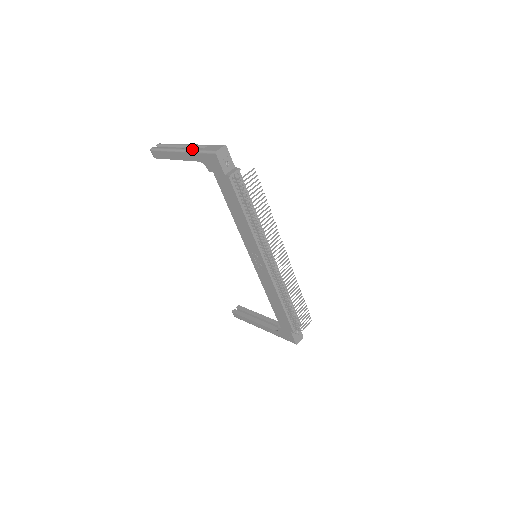
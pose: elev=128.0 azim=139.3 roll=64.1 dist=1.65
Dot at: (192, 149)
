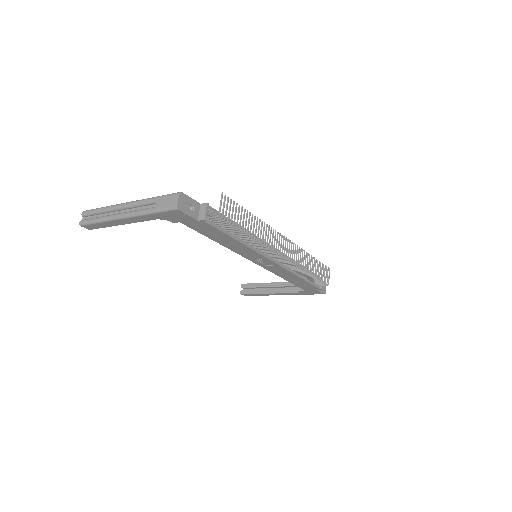
Dot at: (140, 212)
